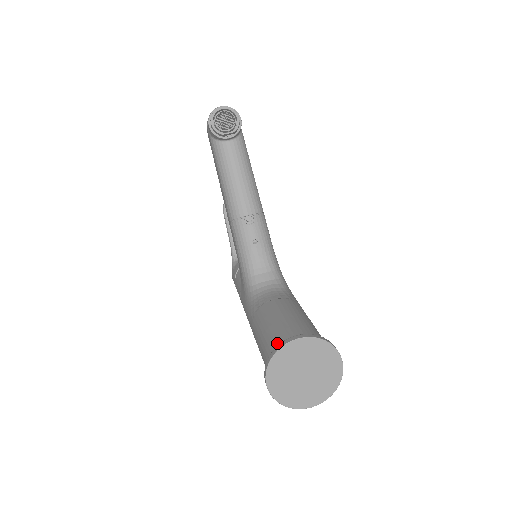
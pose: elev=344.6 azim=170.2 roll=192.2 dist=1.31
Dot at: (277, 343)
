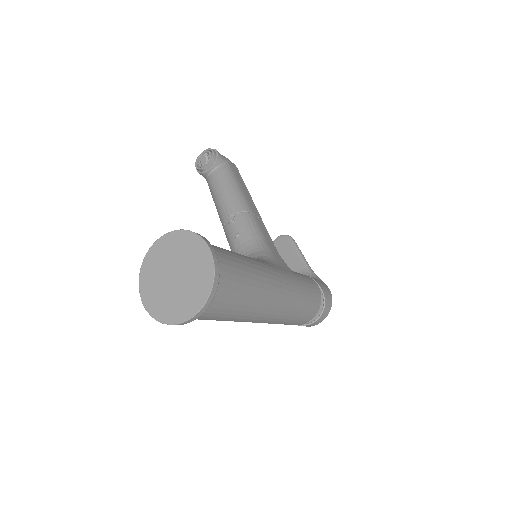
Dot at: occluded
